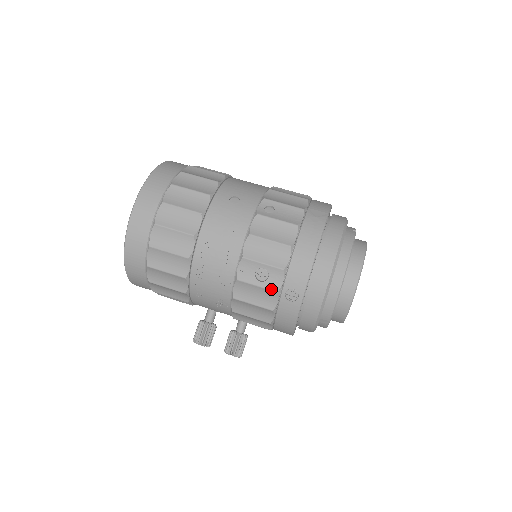
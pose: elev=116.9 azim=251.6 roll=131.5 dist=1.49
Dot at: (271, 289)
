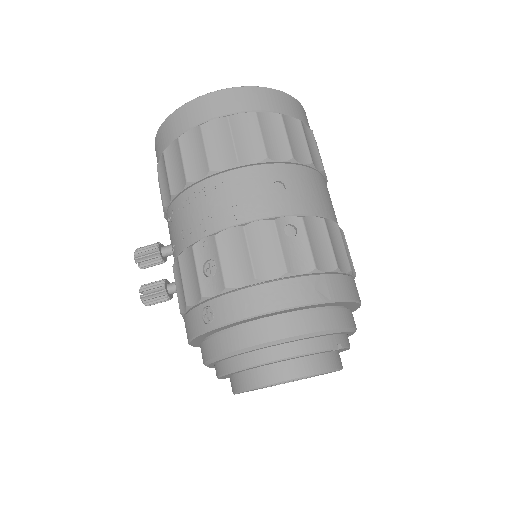
Dot at: (201, 288)
